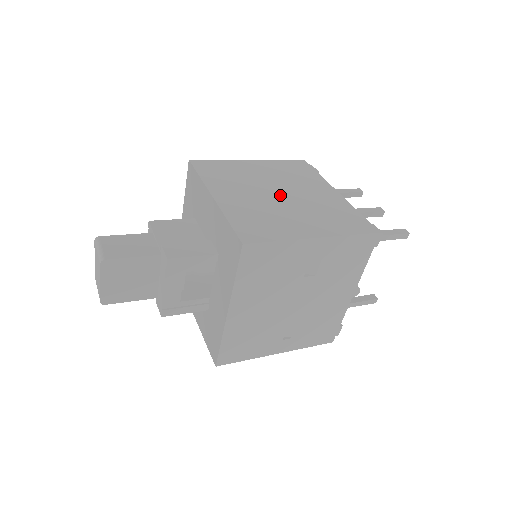
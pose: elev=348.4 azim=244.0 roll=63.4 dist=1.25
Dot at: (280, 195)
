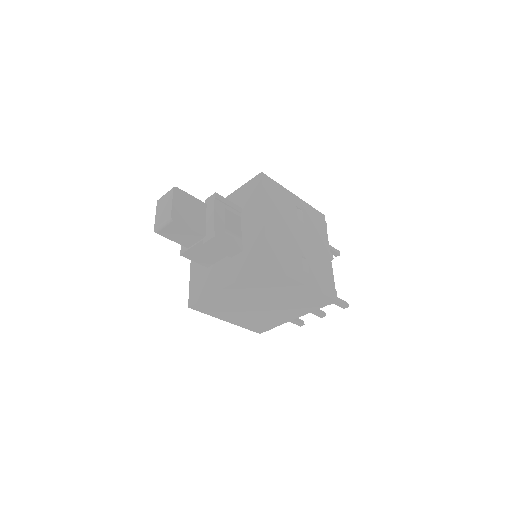
Dot at: occluded
